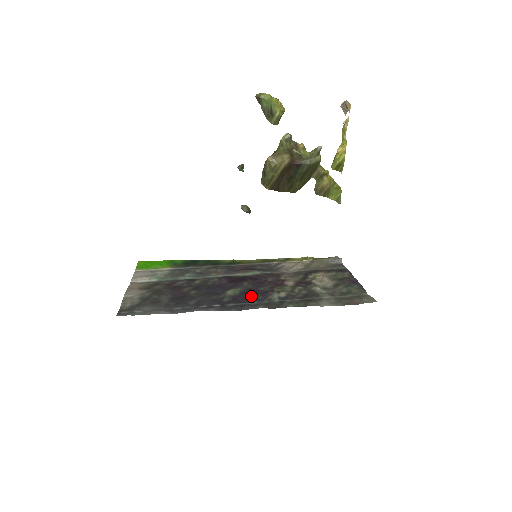
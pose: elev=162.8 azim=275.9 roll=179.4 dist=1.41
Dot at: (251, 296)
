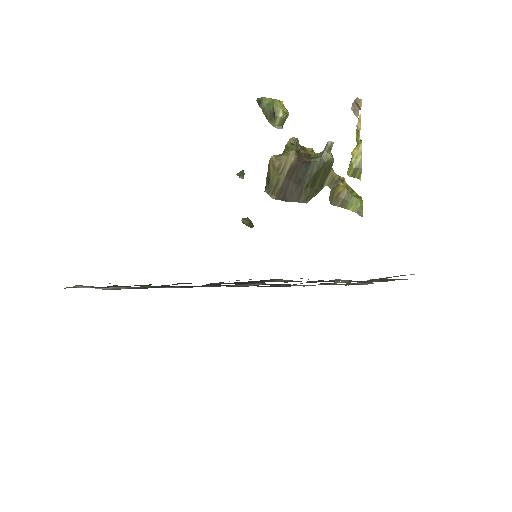
Dot at: occluded
